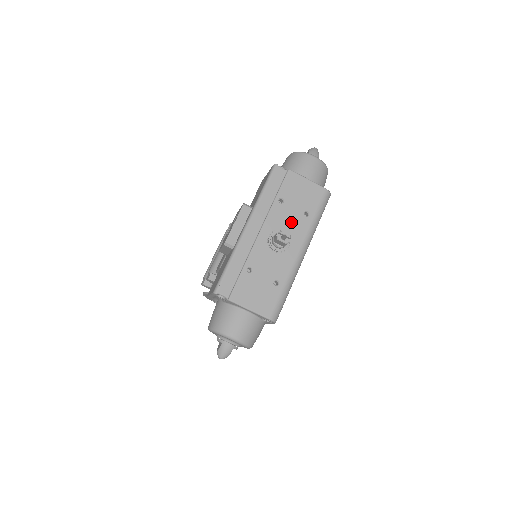
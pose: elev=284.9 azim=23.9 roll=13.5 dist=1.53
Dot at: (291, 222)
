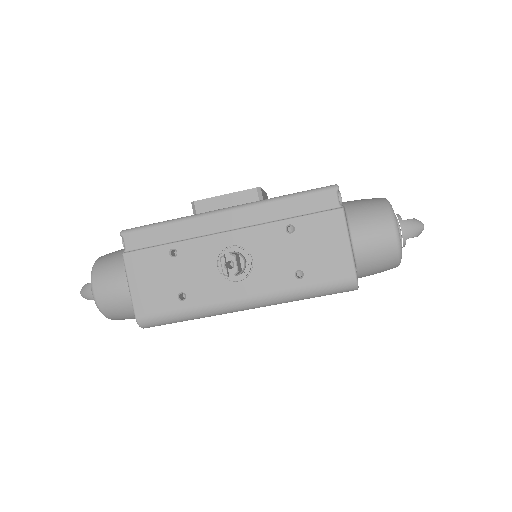
Dot at: (272, 261)
